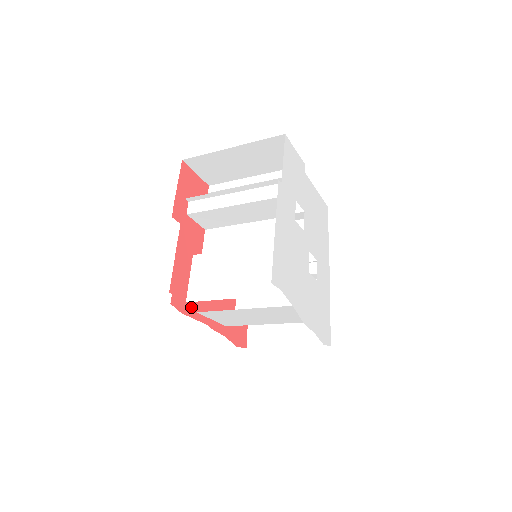
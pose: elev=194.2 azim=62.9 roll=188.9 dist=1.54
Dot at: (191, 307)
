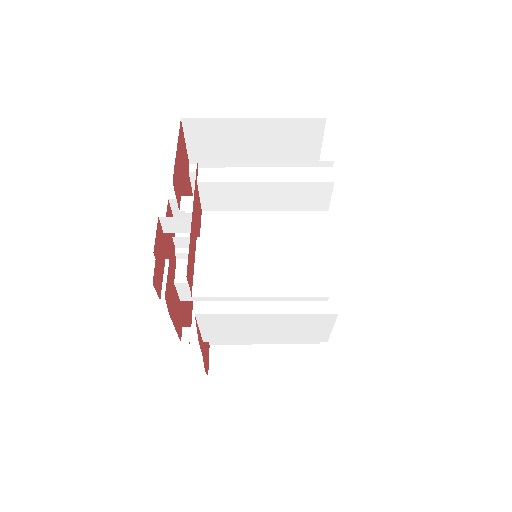
Dot at: (173, 309)
